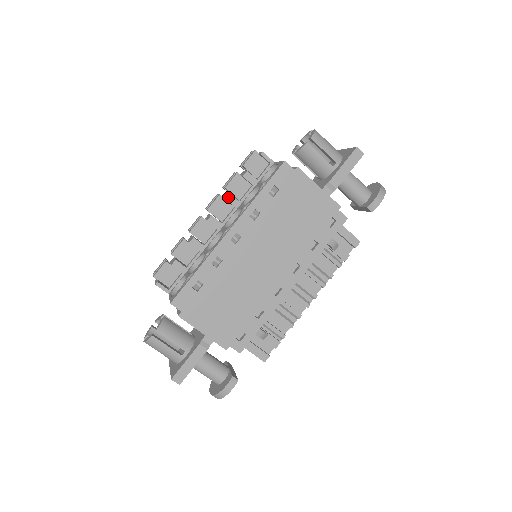
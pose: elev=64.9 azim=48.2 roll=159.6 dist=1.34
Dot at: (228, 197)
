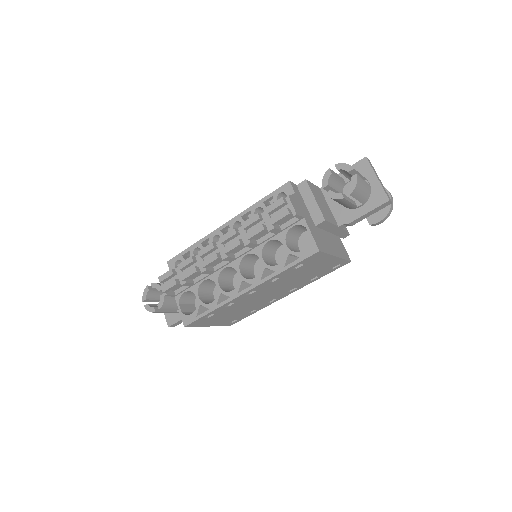
Dot at: (248, 245)
